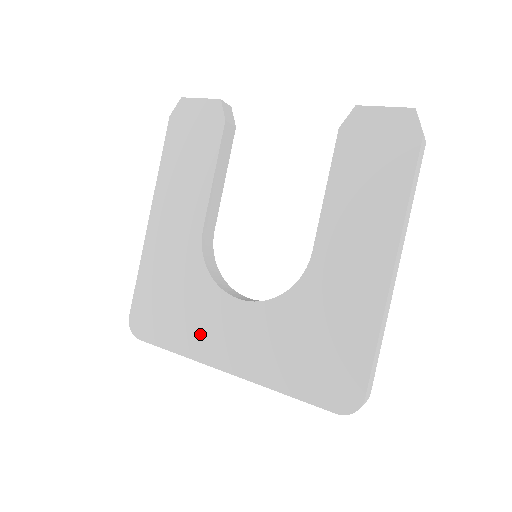
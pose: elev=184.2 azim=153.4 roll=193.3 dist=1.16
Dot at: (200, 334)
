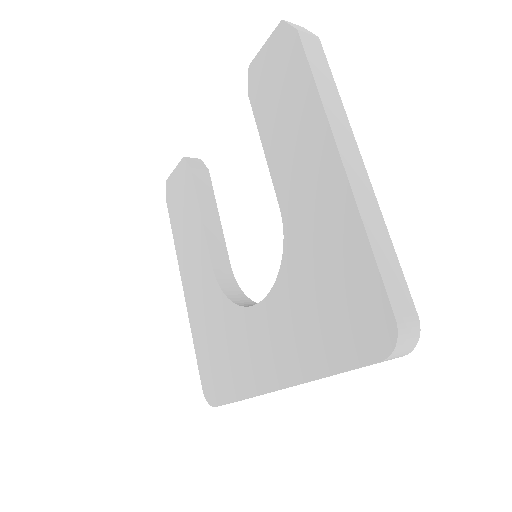
Dot at: (246, 365)
